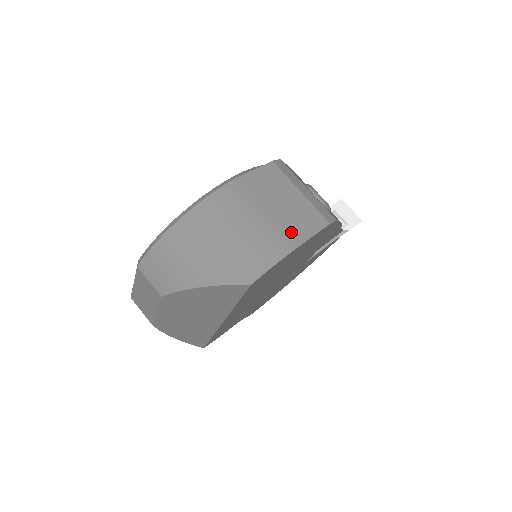
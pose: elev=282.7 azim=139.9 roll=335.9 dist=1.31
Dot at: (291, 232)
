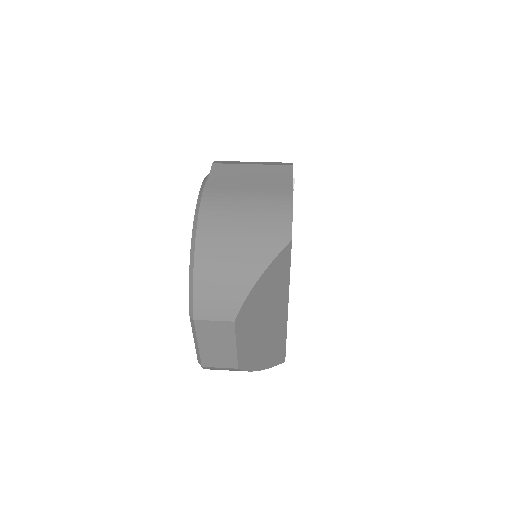
Dot at: (278, 188)
